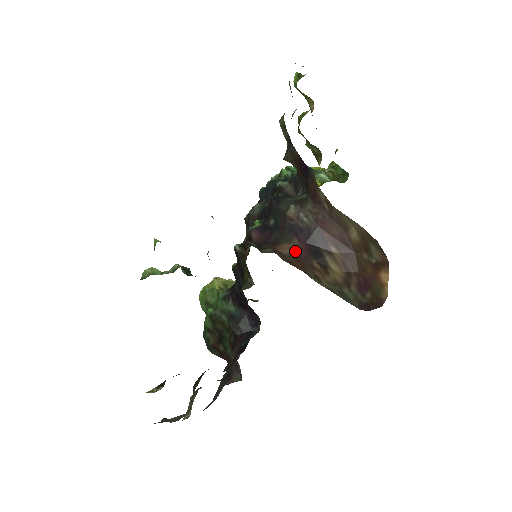
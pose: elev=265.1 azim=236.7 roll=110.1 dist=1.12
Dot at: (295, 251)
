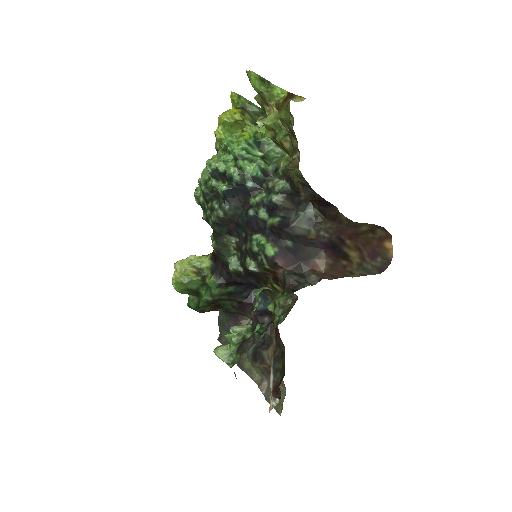
Dot at: (329, 263)
